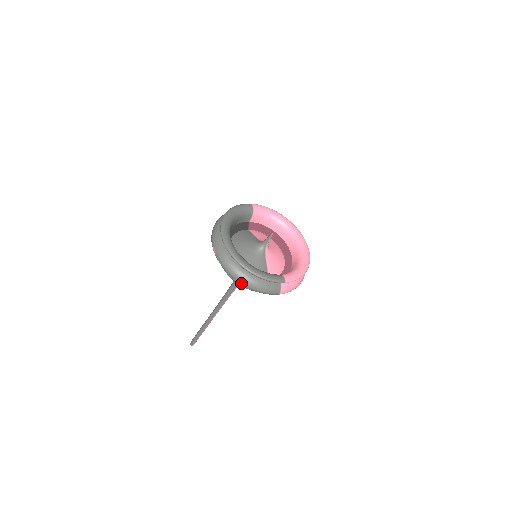
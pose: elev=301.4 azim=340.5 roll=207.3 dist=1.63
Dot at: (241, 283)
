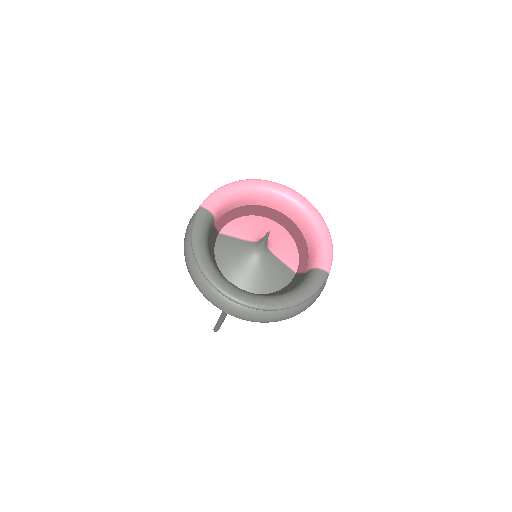
Dot at: occluded
